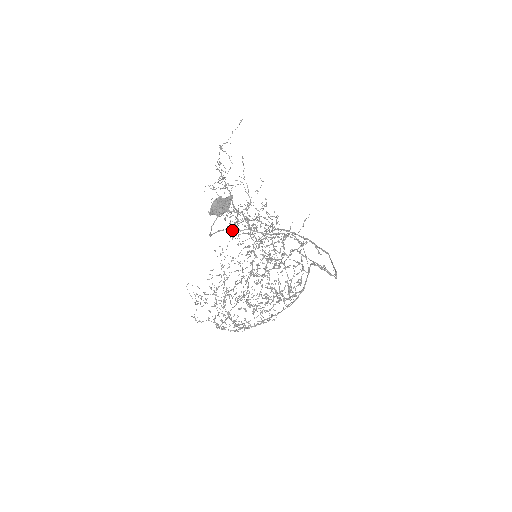
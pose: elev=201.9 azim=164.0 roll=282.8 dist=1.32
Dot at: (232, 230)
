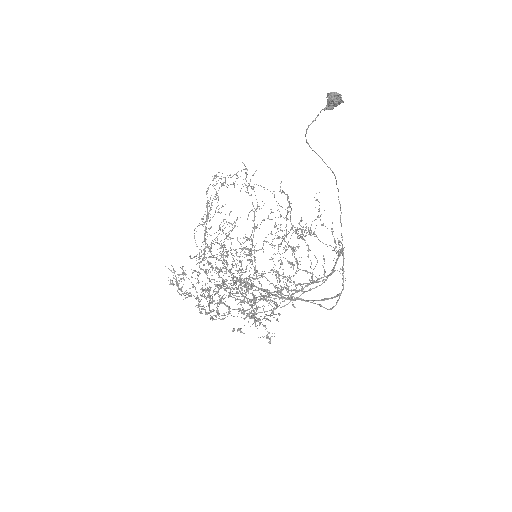
Dot at: (311, 148)
